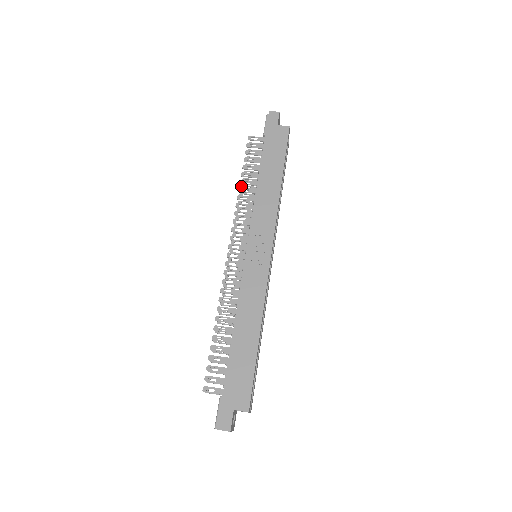
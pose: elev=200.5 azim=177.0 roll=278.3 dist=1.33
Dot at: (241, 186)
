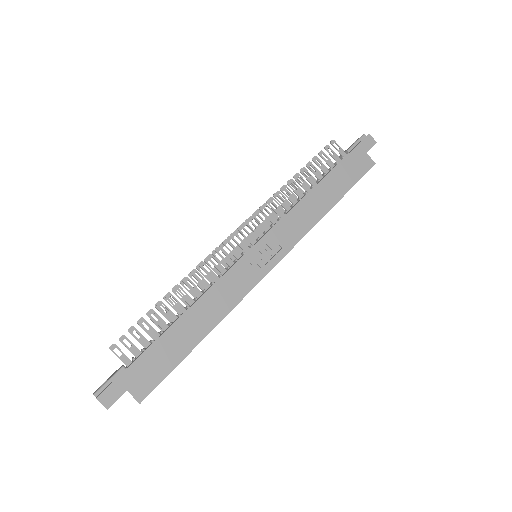
Dot at: (291, 179)
